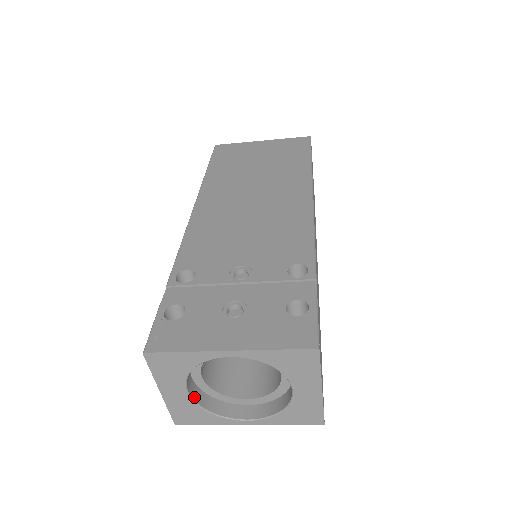
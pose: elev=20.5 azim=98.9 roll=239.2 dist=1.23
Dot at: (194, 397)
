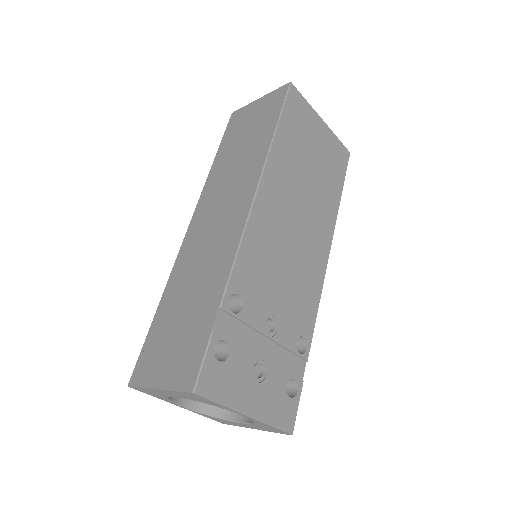
Dot at: occluded
